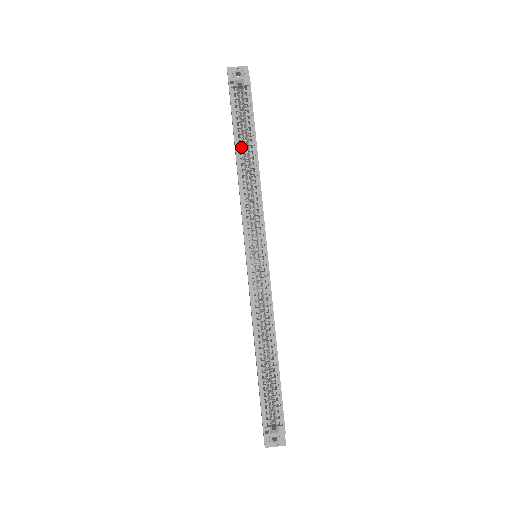
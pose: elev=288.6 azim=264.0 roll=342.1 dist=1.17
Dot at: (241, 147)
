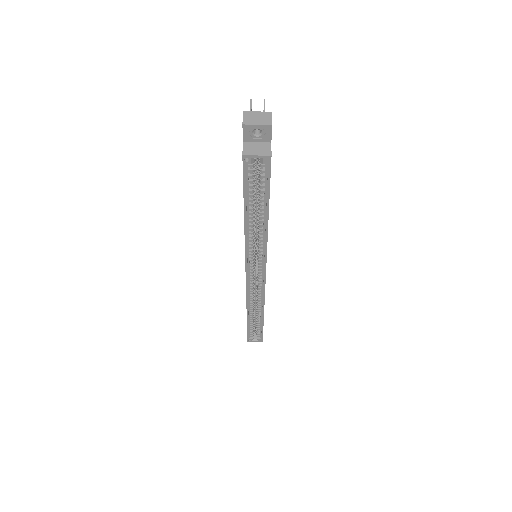
Dot at: (251, 210)
